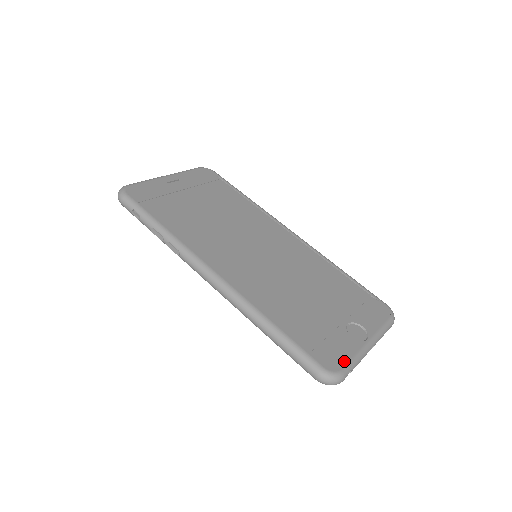
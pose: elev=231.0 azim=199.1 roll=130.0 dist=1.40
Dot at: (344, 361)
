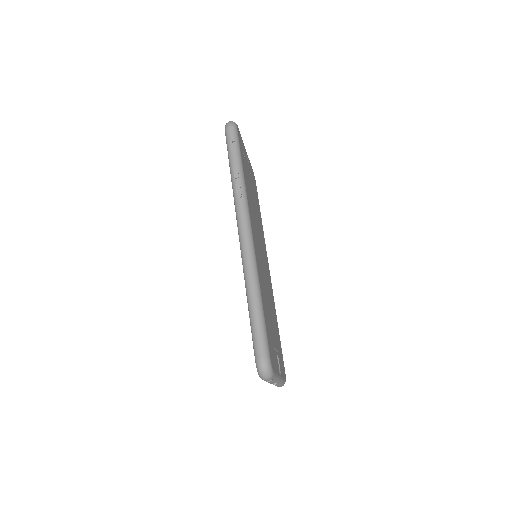
Dot at: (275, 370)
